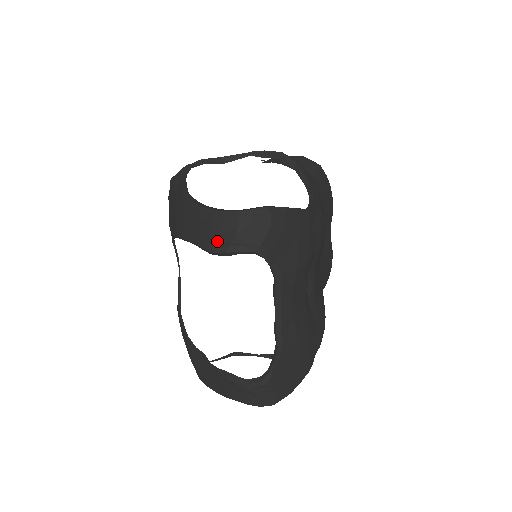
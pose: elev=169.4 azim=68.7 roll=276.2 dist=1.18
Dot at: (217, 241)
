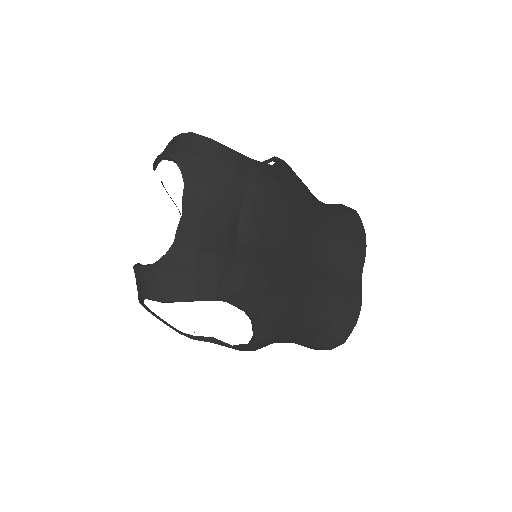
Dot at: occluded
